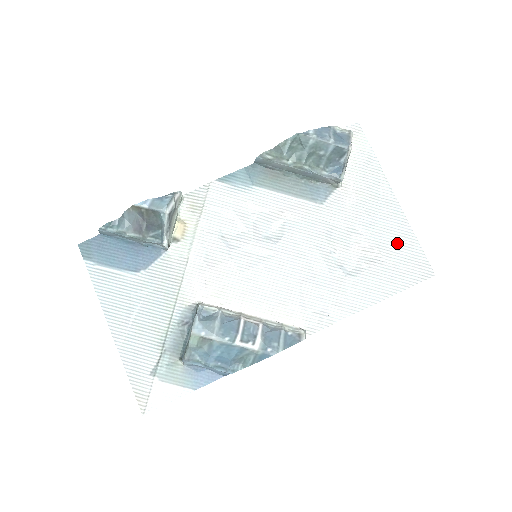
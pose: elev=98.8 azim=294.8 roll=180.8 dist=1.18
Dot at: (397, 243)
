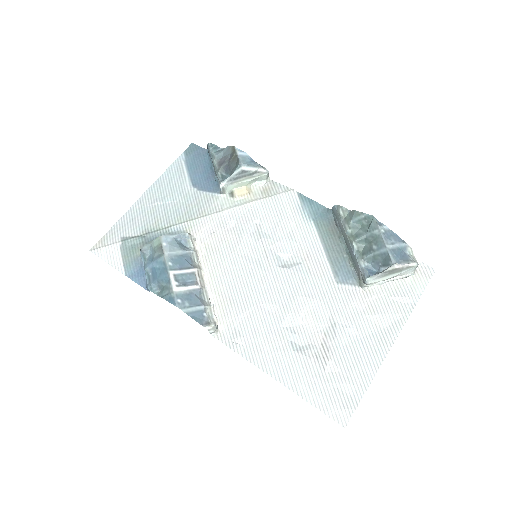
Dot at: (350, 371)
